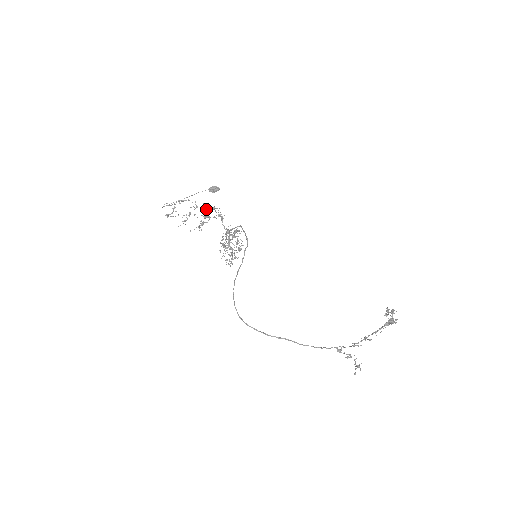
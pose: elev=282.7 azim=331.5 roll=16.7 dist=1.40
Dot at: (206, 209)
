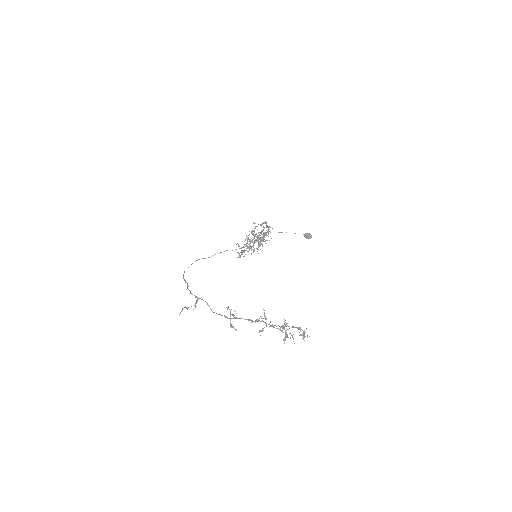
Dot at: (266, 227)
